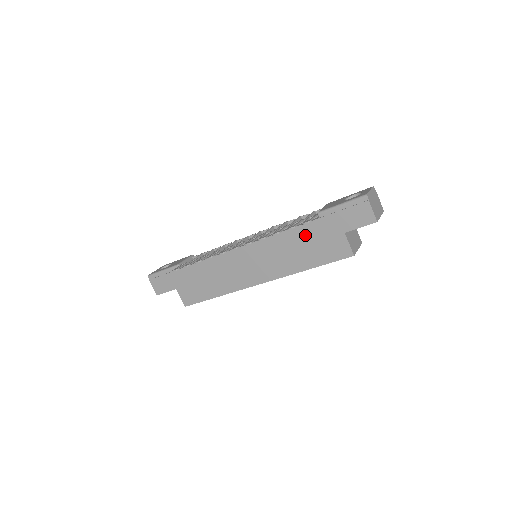
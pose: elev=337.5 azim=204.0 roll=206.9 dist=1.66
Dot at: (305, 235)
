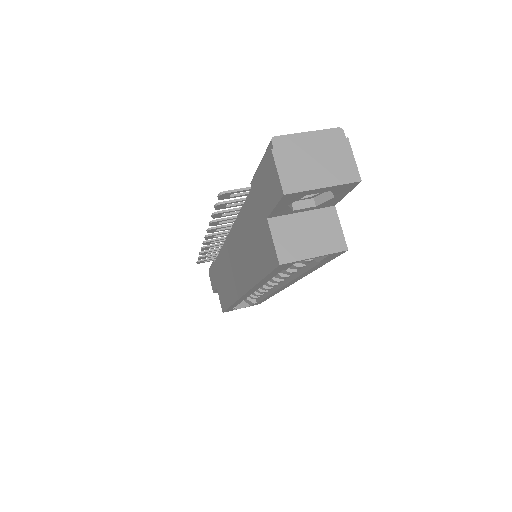
Dot at: (248, 221)
